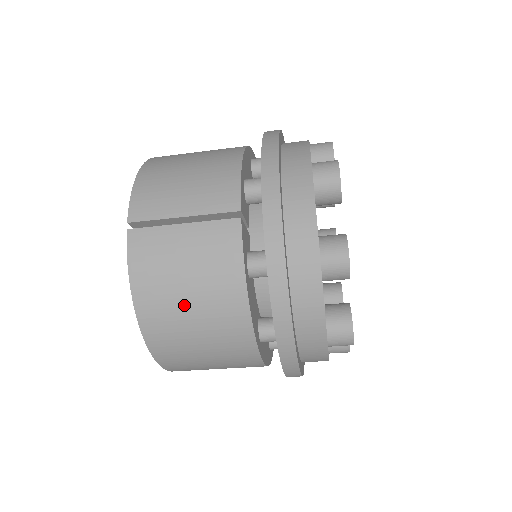
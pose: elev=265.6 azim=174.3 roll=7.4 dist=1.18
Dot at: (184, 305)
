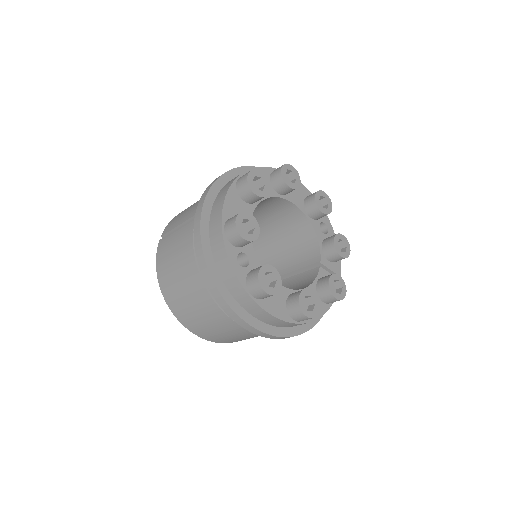
Dot at: (174, 276)
